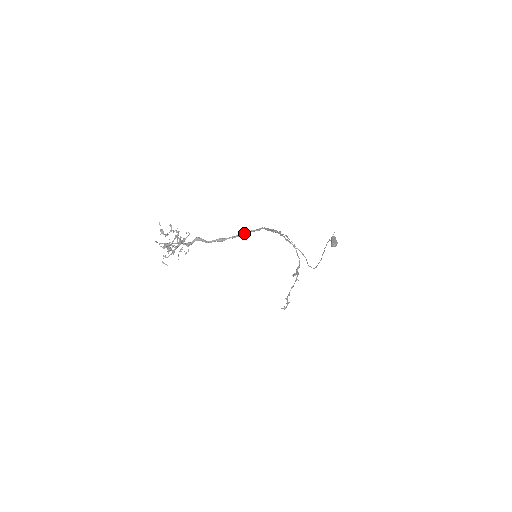
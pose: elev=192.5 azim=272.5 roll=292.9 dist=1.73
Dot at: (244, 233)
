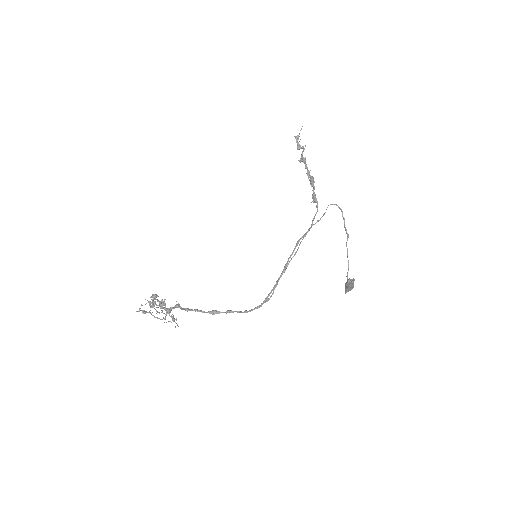
Dot at: occluded
